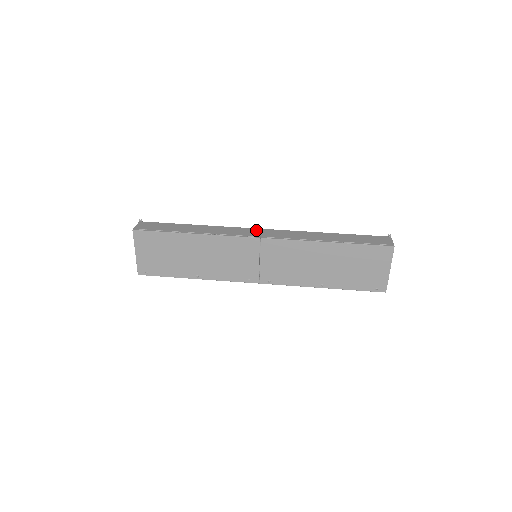
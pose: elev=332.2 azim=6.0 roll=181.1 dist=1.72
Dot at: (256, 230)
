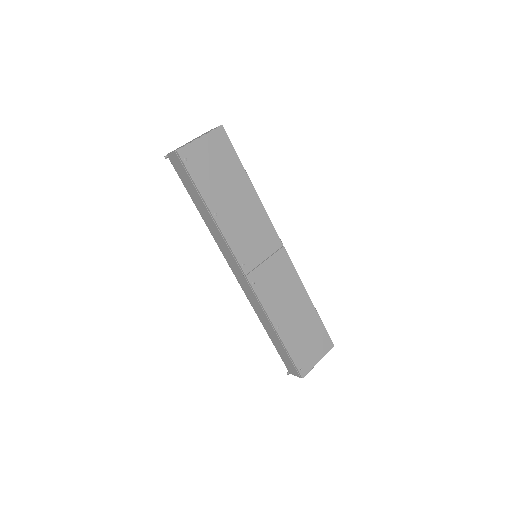
Dot at: occluded
